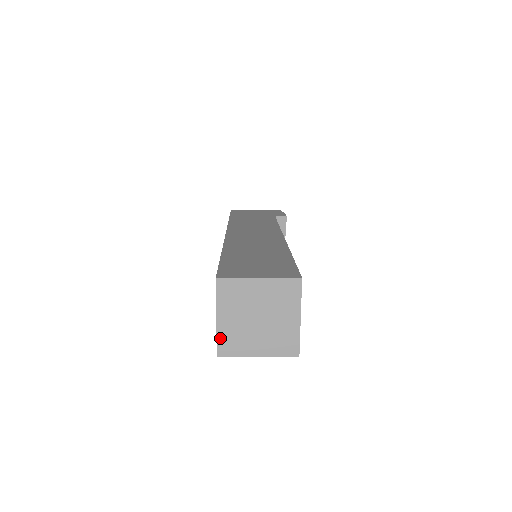
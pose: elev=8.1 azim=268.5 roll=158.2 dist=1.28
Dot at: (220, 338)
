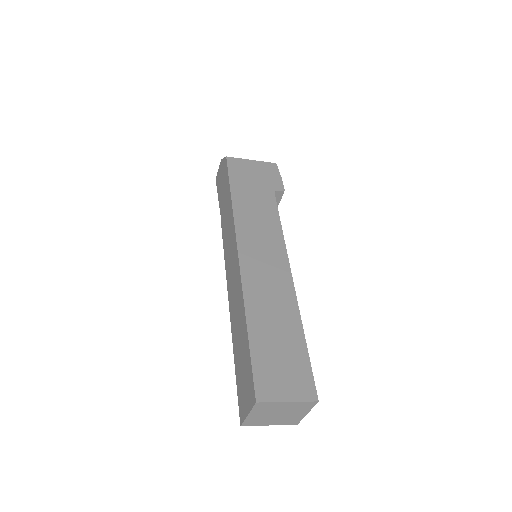
Dot at: (247, 421)
